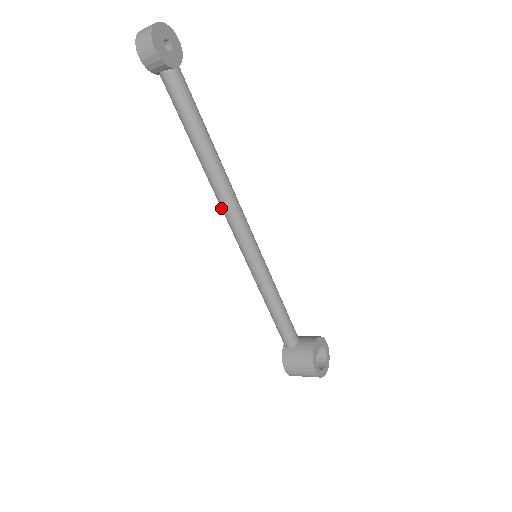
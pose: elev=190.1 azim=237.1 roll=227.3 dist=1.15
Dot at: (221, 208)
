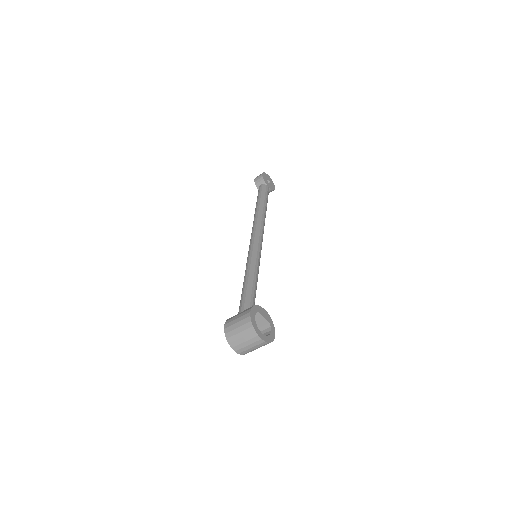
Dot at: occluded
